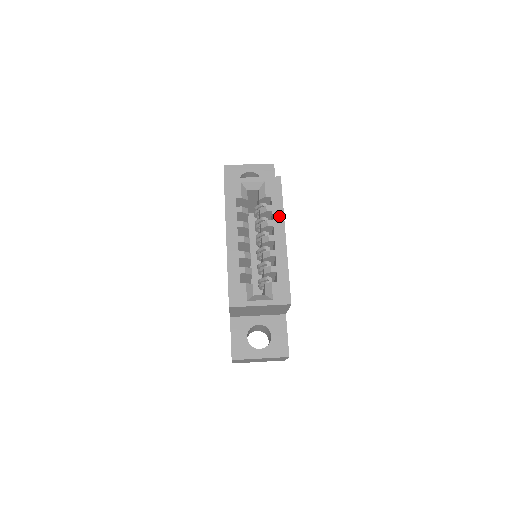
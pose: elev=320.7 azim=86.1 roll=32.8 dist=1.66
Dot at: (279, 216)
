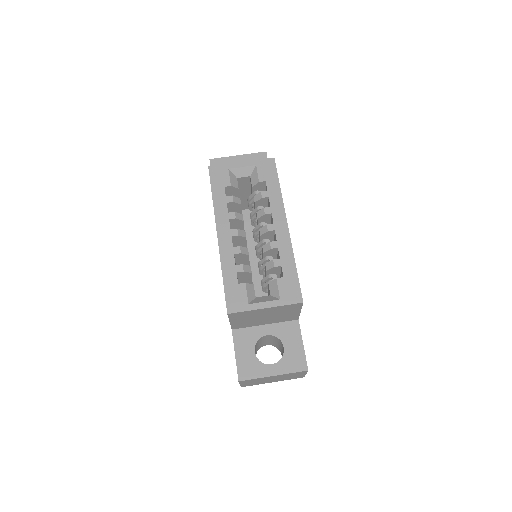
Dot at: (277, 202)
